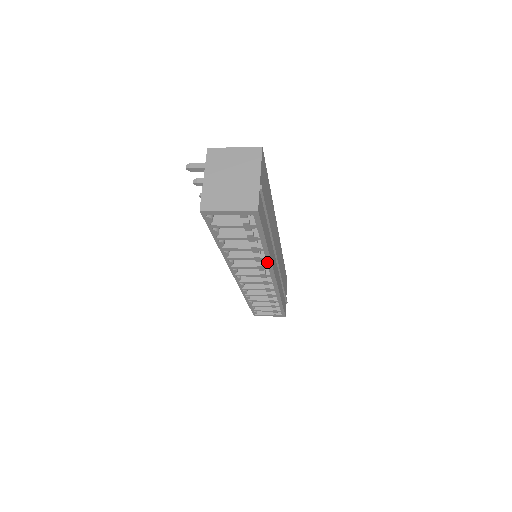
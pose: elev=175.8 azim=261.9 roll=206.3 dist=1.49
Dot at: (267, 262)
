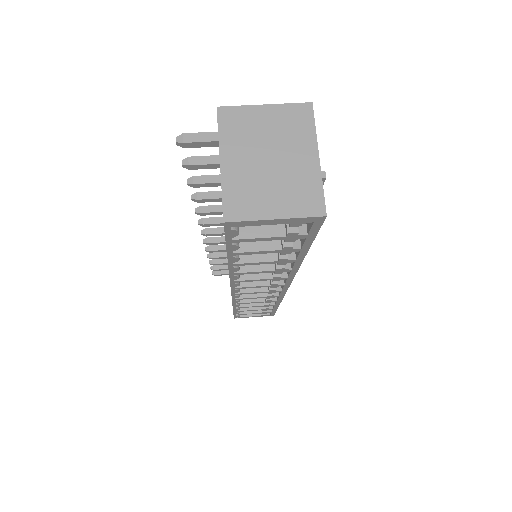
Dot at: (290, 273)
